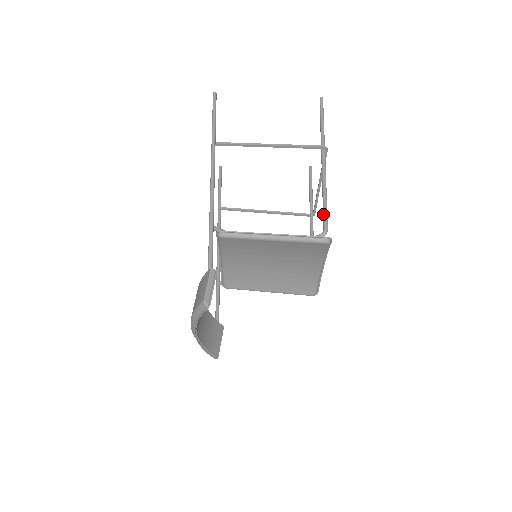
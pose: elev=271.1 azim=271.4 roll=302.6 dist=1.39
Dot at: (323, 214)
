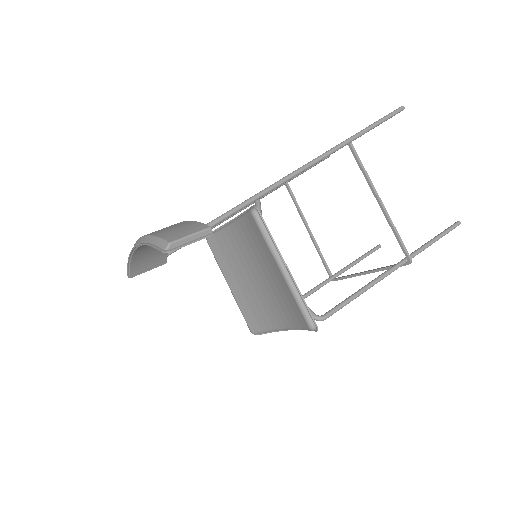
Dot at: (339, 304)
